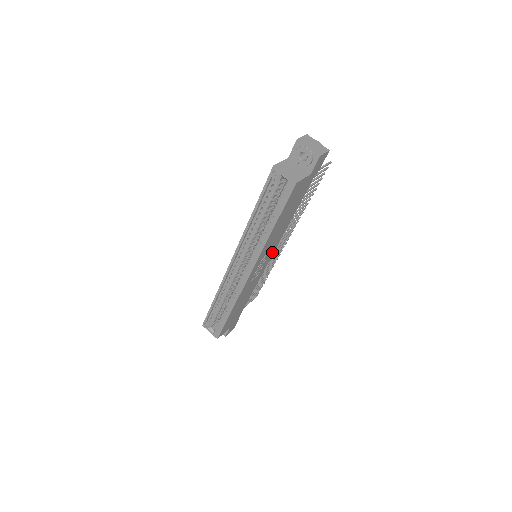
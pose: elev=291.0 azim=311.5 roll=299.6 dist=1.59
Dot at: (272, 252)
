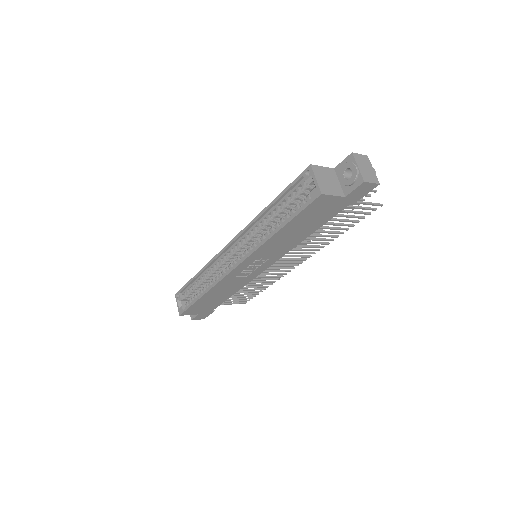
Dot at: (272, 261)
